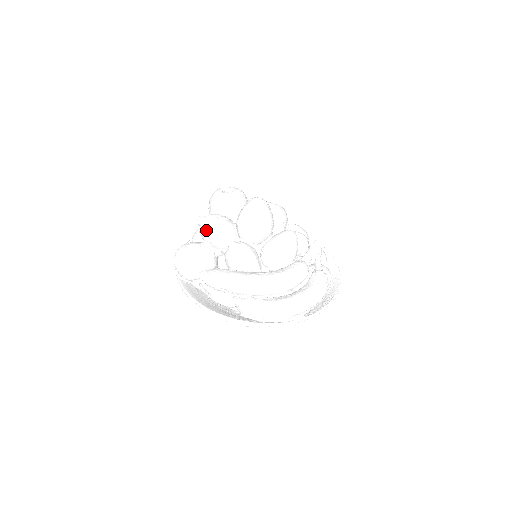
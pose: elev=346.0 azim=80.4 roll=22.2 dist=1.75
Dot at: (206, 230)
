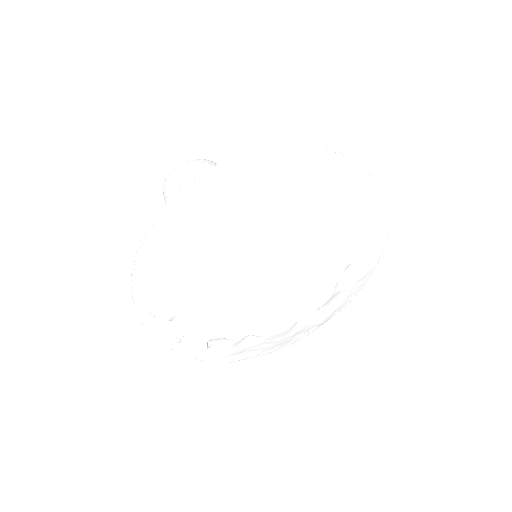
Dot at: occluded
